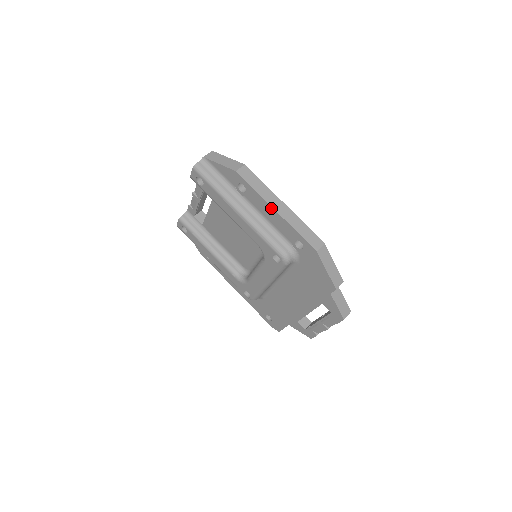
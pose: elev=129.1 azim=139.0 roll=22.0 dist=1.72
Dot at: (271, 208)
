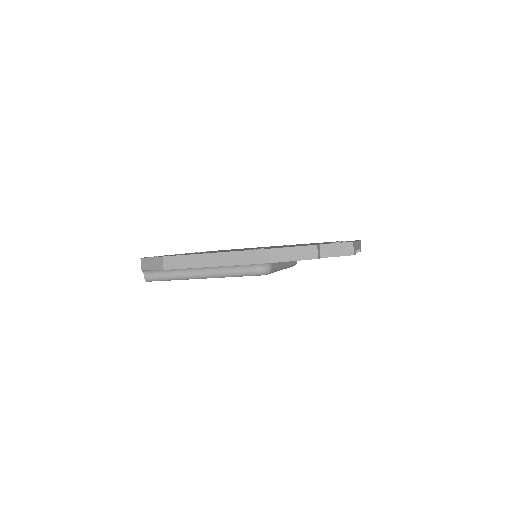
Dot at: occluded
